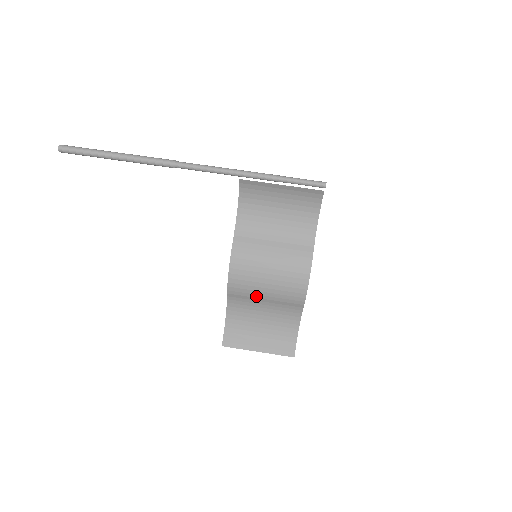
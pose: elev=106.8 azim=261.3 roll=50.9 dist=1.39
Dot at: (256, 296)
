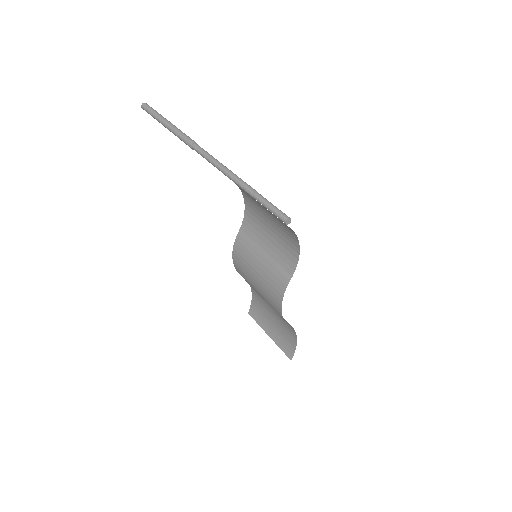
Dot at: occluded
